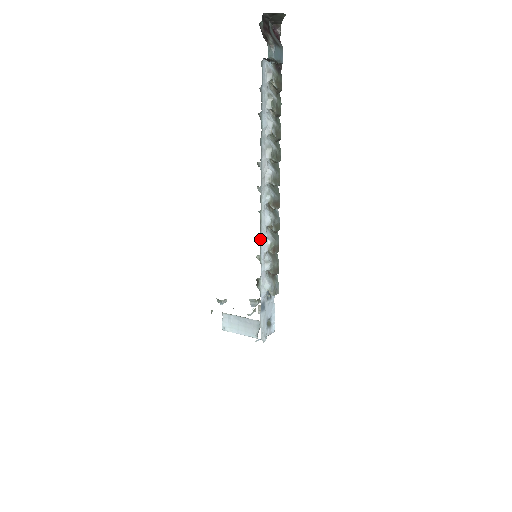
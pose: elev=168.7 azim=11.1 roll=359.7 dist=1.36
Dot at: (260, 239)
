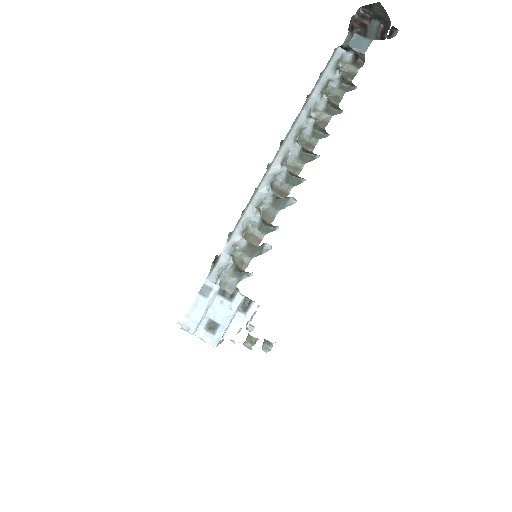
Dot at: (241, 216)
